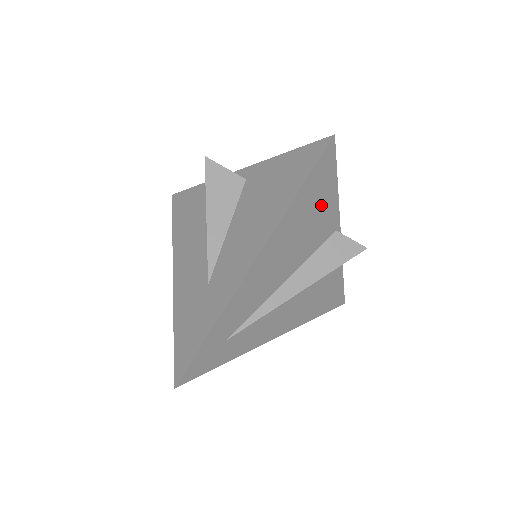
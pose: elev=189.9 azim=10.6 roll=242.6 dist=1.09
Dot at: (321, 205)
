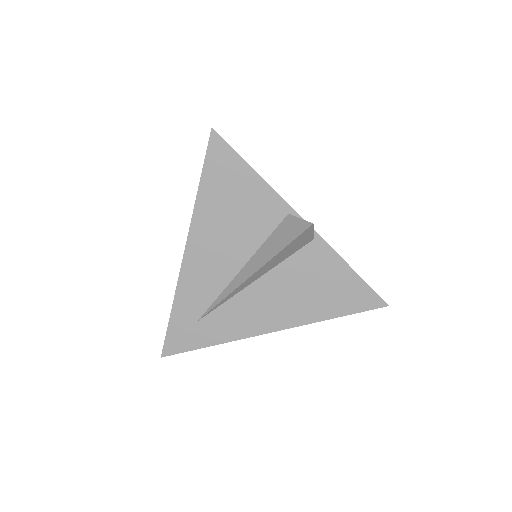
Dot at: (242, 191)
